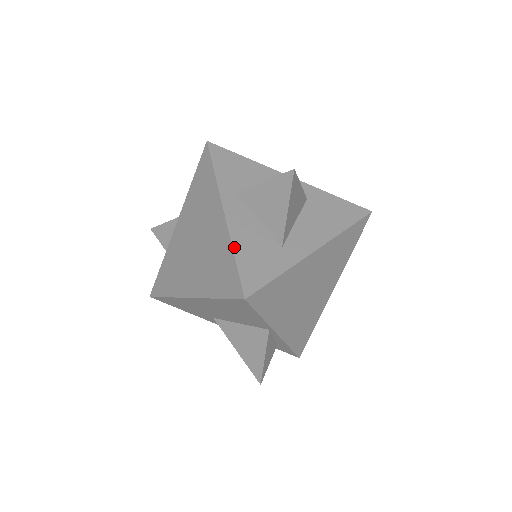
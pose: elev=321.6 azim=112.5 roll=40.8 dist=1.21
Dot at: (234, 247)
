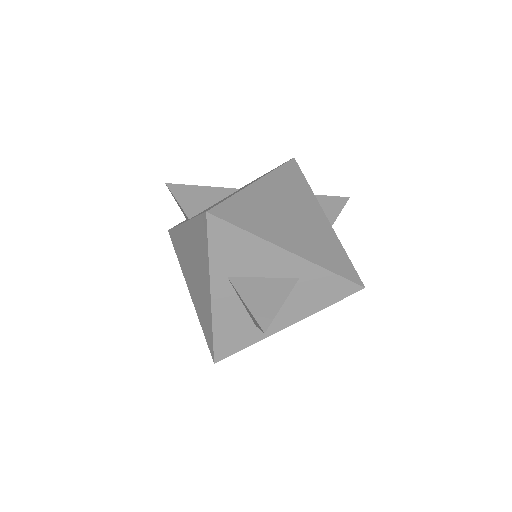
Dot at: (214, 328)
